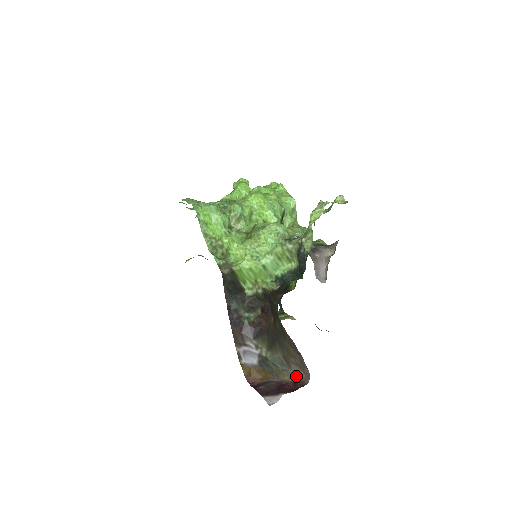
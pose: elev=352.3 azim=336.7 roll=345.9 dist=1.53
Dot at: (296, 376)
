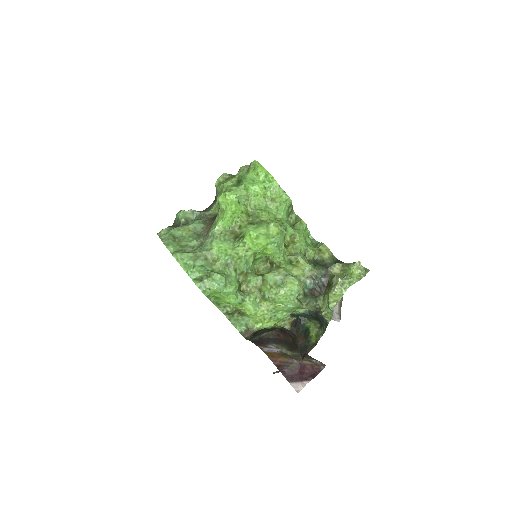
Dot at: (313, 361)
